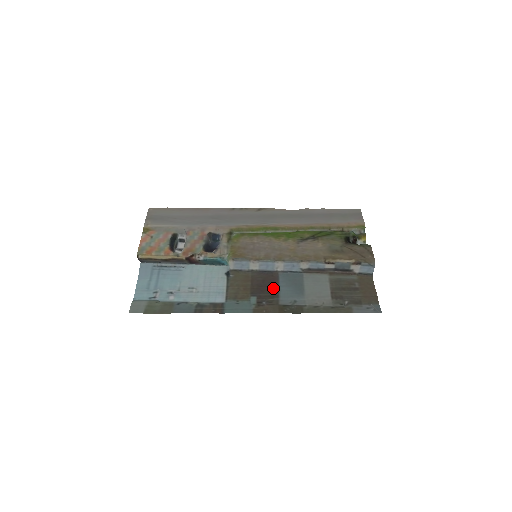
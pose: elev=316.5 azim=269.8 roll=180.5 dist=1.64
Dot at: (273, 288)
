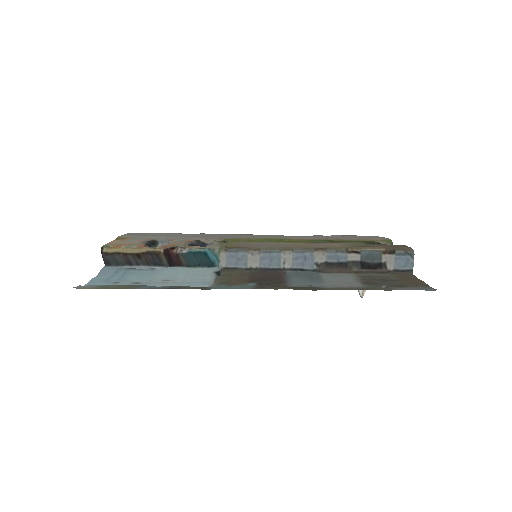
Dot at: (279, 279)
